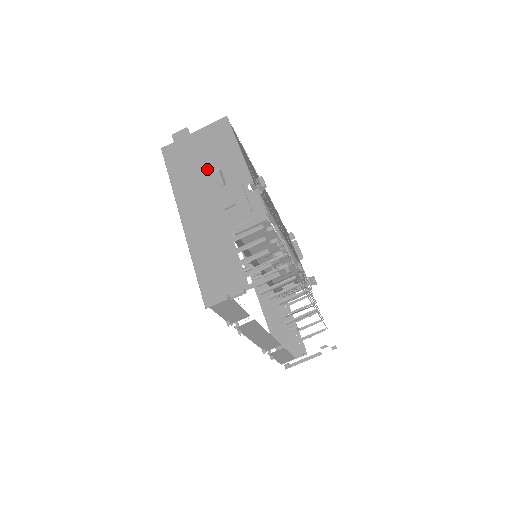
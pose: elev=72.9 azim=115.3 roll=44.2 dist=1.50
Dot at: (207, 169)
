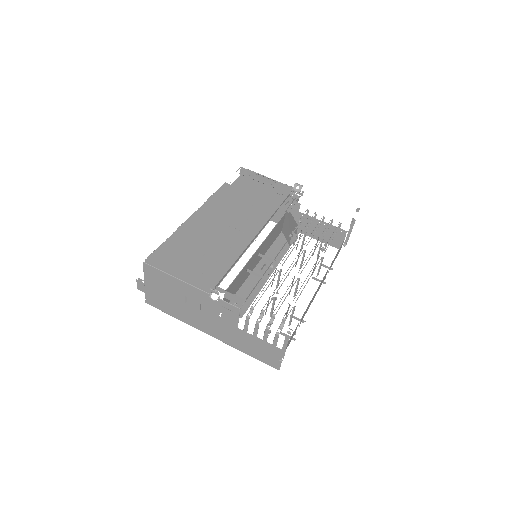
Dot at: (181, 301)
